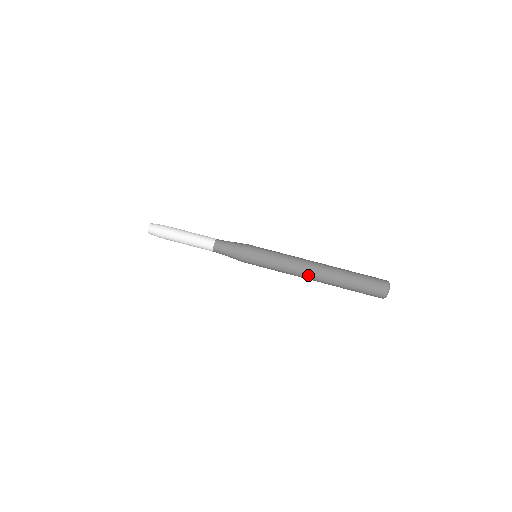
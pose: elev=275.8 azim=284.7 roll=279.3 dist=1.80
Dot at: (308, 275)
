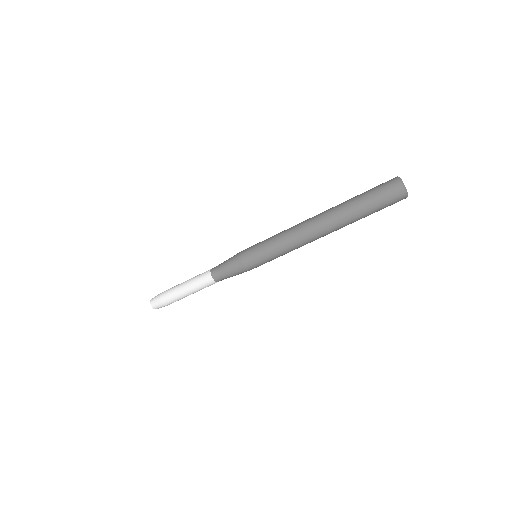
Dot at: (314, 235)
